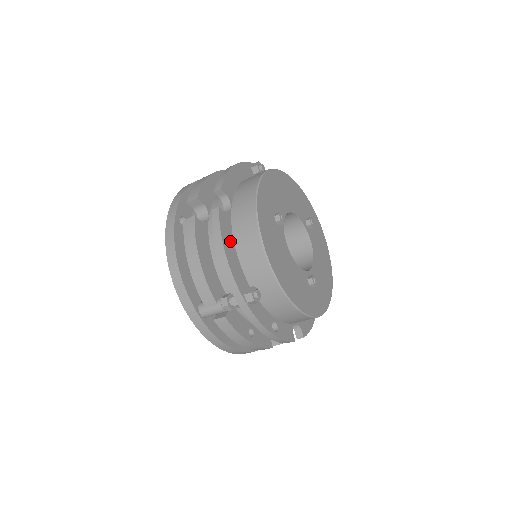
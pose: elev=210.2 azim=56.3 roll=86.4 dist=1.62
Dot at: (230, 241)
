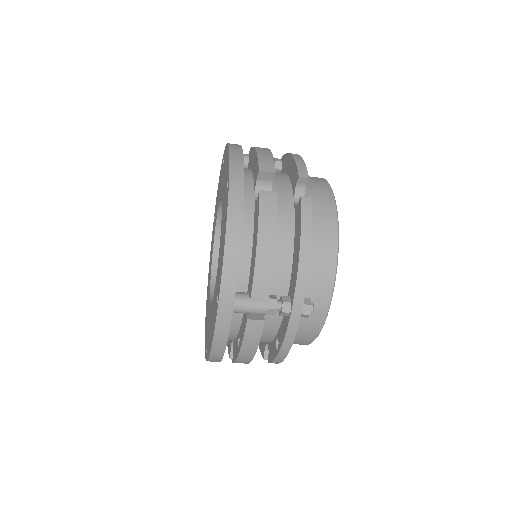
Dot at: occluded
